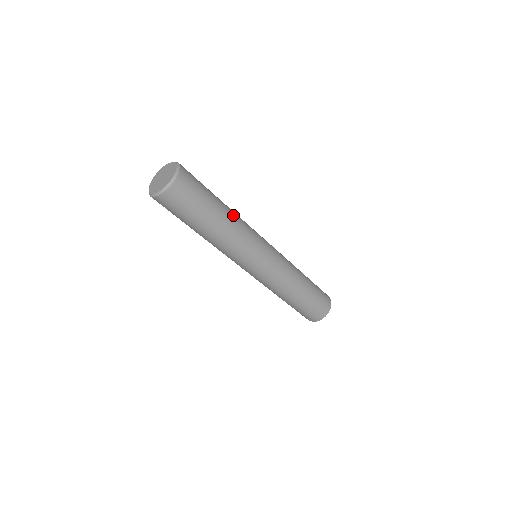
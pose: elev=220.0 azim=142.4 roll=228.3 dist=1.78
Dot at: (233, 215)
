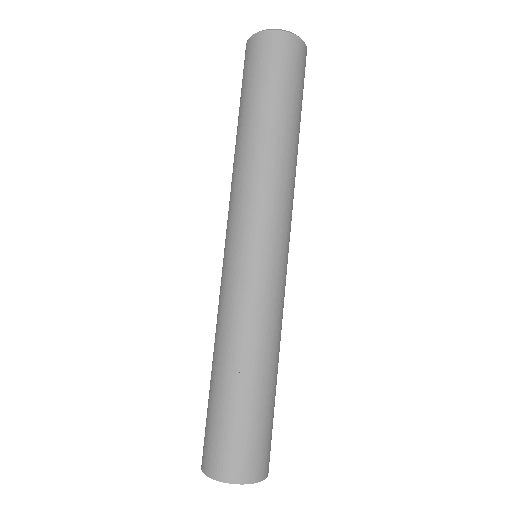
Dot at: occluded
